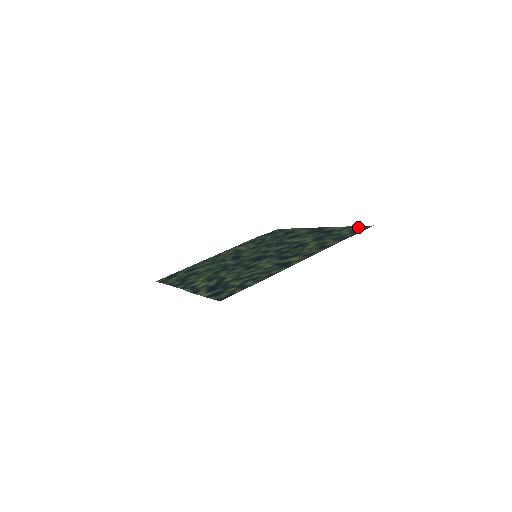
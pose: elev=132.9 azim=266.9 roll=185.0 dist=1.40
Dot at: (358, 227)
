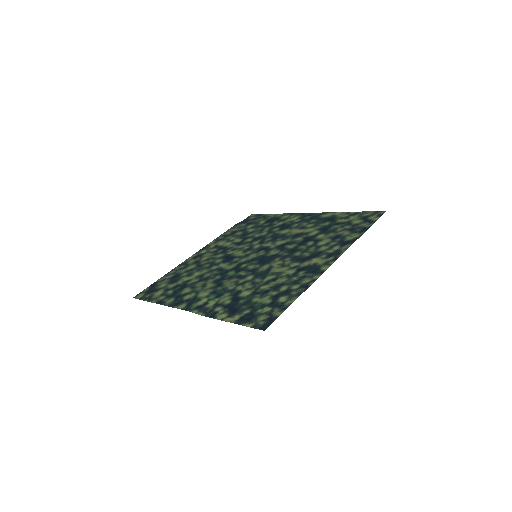
Dot at: (367, 213)
